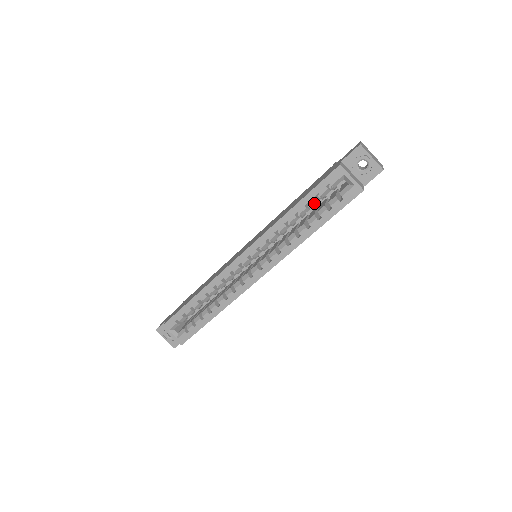
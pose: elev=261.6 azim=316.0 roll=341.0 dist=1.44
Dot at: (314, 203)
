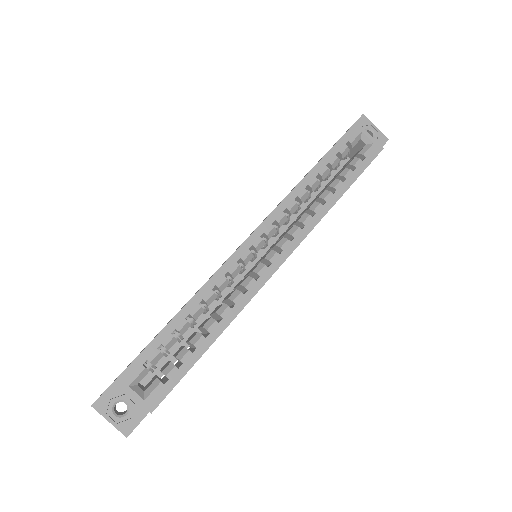
Dot at: (334, 164)
